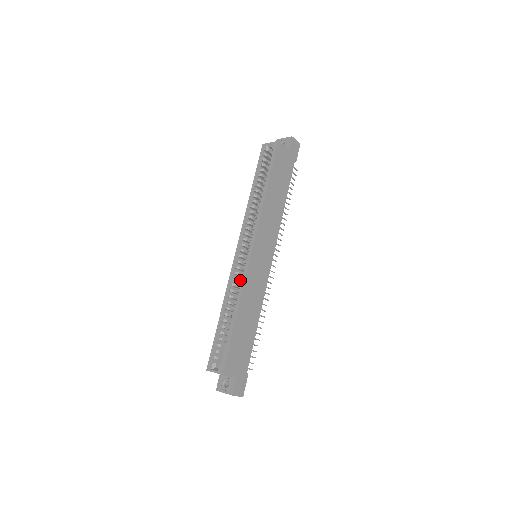
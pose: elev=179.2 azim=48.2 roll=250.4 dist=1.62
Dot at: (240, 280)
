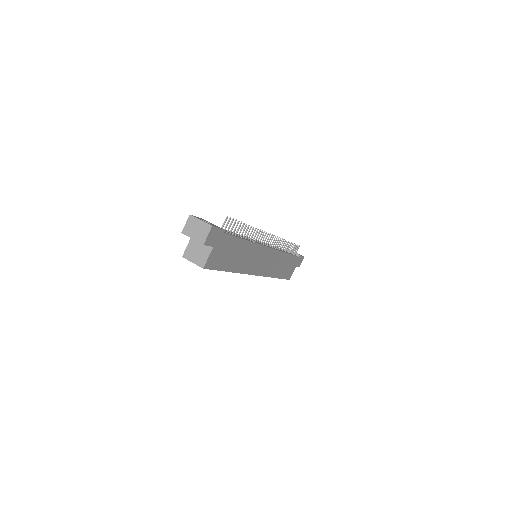
Dot at: occluded
